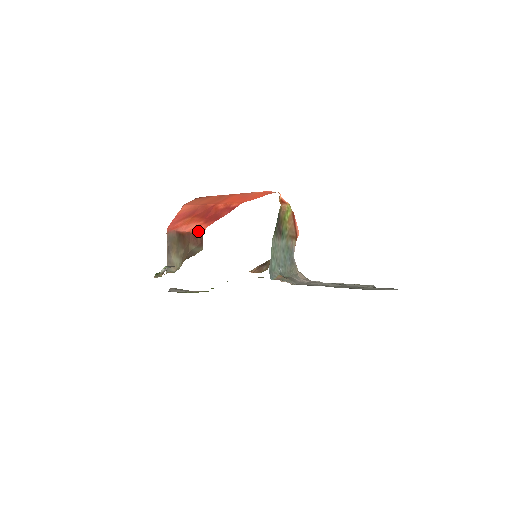
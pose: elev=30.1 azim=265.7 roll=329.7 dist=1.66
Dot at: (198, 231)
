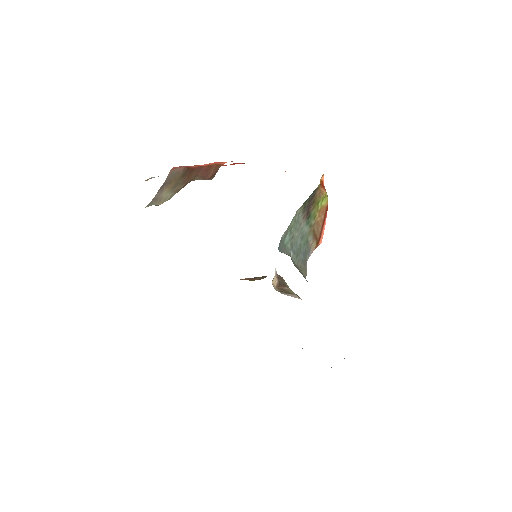
Dot at: (215, 163)
